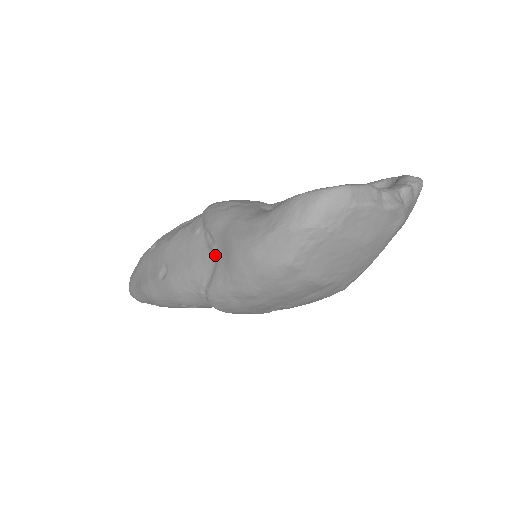
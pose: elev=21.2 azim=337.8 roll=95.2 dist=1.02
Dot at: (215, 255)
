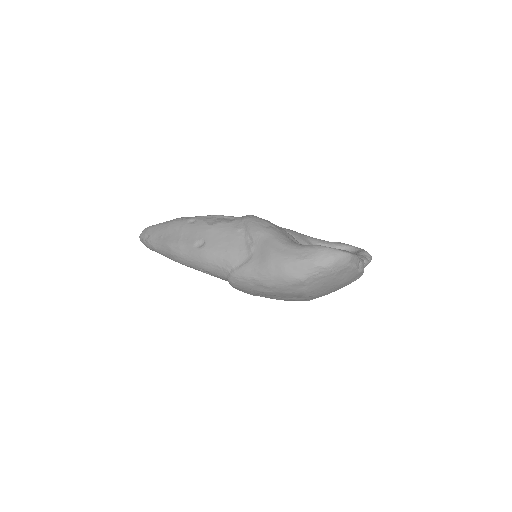
Dot at: (251, 253)
